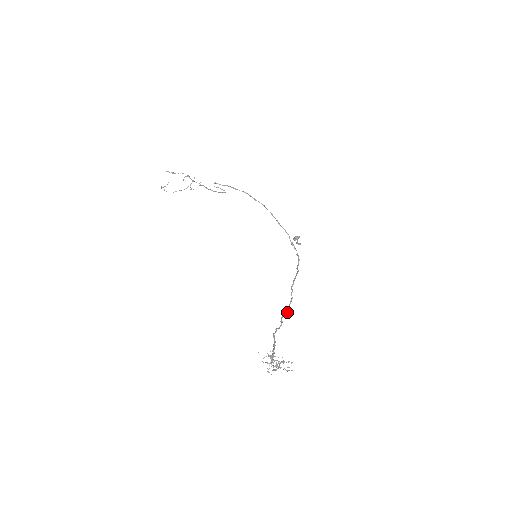
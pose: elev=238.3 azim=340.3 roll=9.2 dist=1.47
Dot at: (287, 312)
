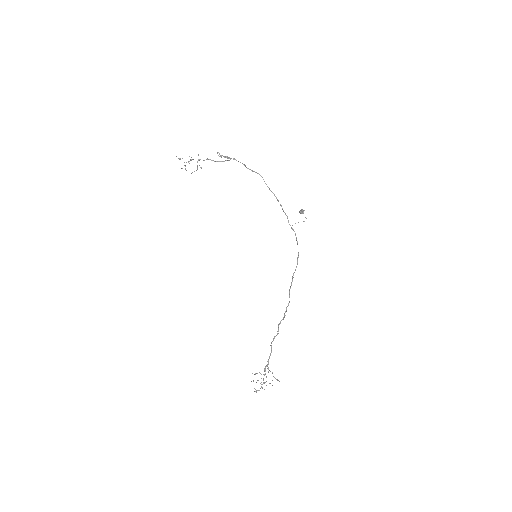
Dot at: (283, 319)
